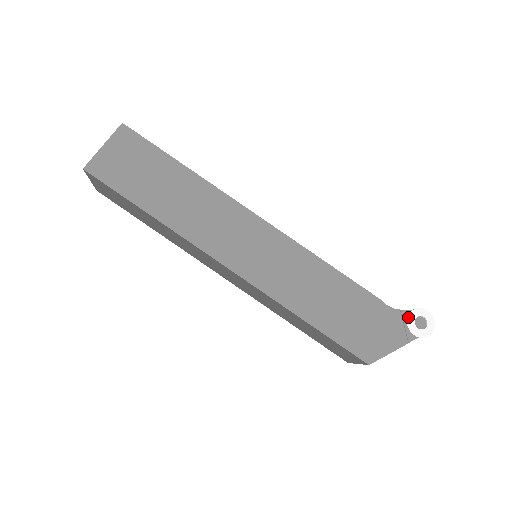
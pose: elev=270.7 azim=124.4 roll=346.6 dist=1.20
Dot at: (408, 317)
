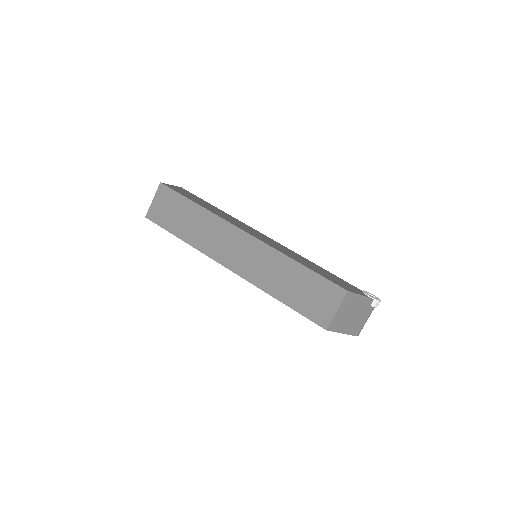
Dot at: (363, 291)
